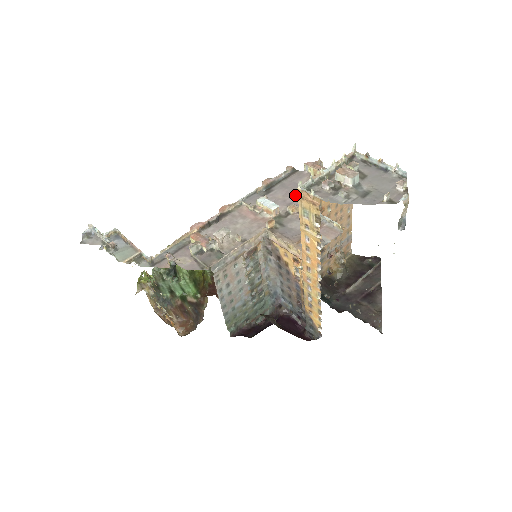
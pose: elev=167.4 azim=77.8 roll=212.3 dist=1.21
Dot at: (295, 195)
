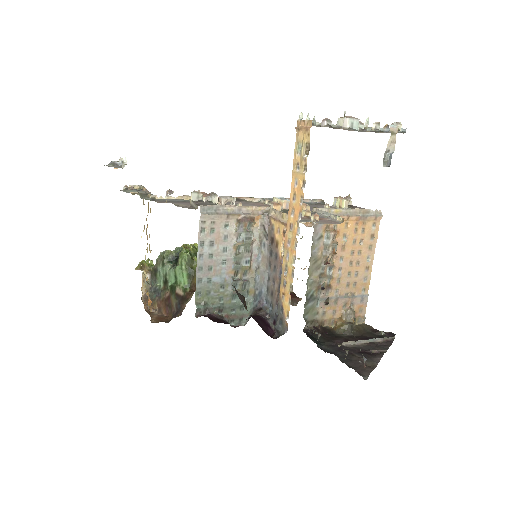
Dot at: occluded
